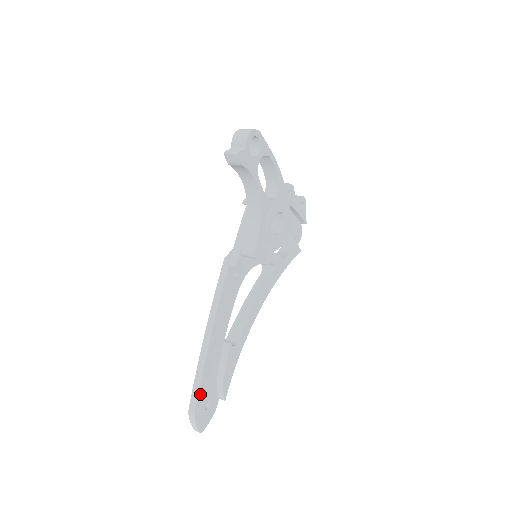
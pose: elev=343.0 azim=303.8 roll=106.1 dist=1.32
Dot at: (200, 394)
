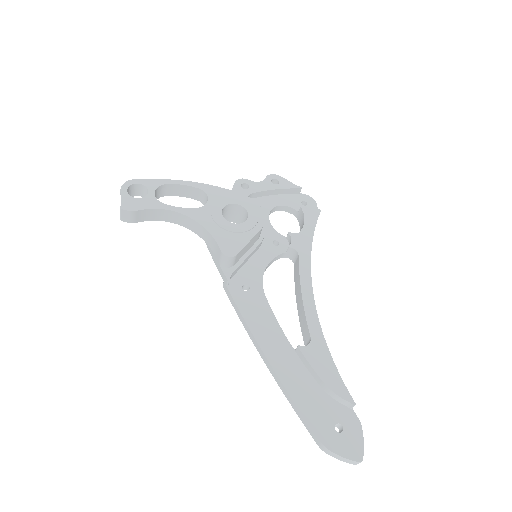
Dot at: (311, 421)
